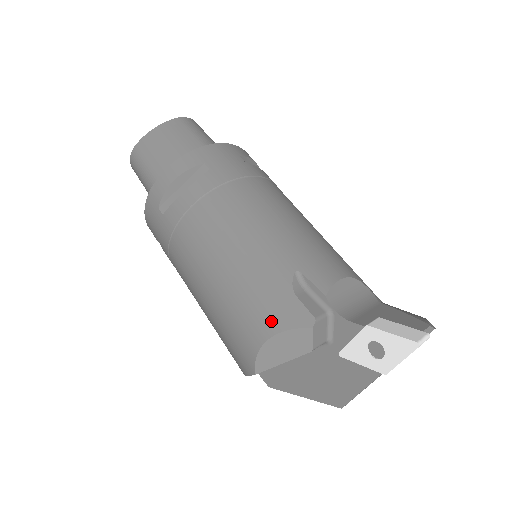
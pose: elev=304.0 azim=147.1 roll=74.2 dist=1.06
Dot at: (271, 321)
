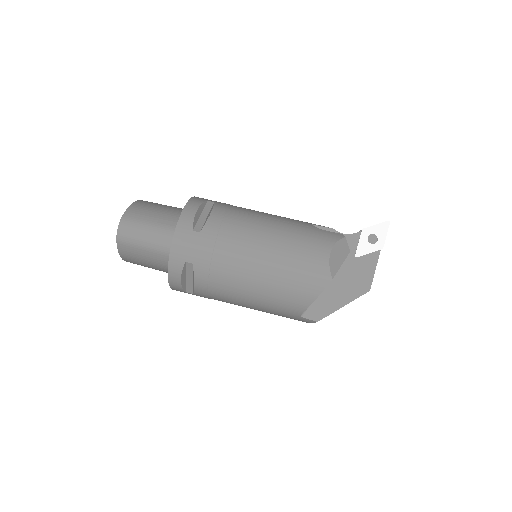
Dot at: (325, 243)
